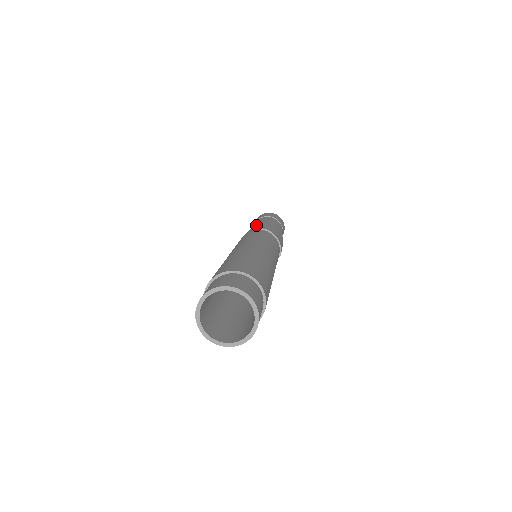
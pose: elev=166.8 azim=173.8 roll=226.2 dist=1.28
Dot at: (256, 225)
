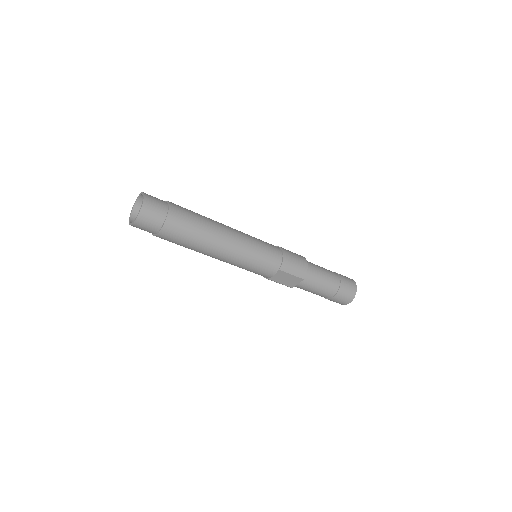
Dot at: occluded
